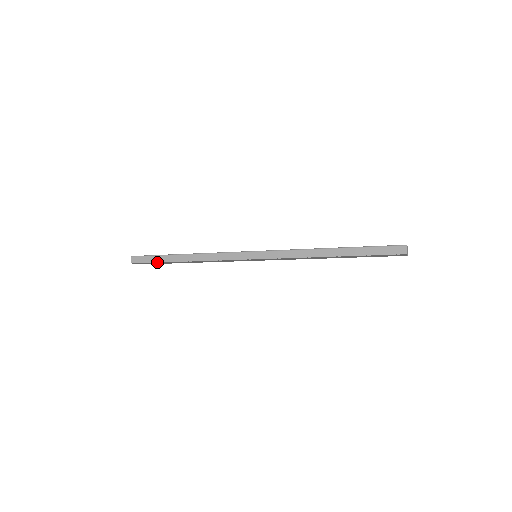
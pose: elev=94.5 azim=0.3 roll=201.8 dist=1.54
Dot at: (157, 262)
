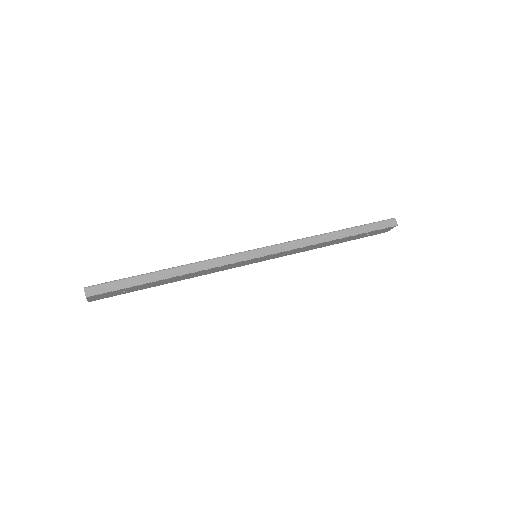
Dot at: (131, 286)
